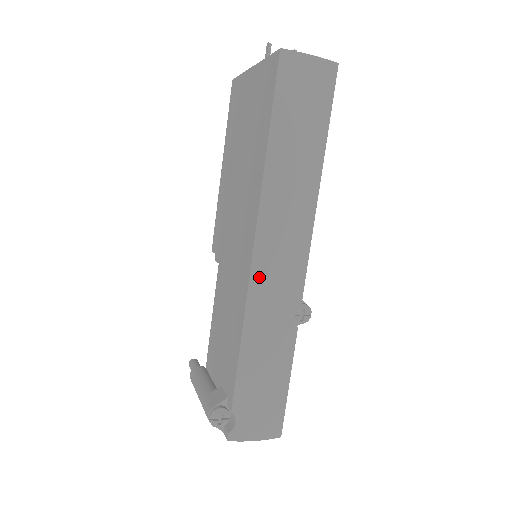
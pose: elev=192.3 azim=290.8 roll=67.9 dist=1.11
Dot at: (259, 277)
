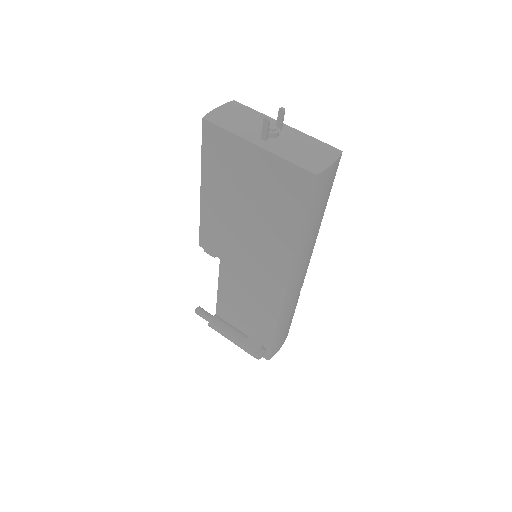
Dot at: (289, 294)
